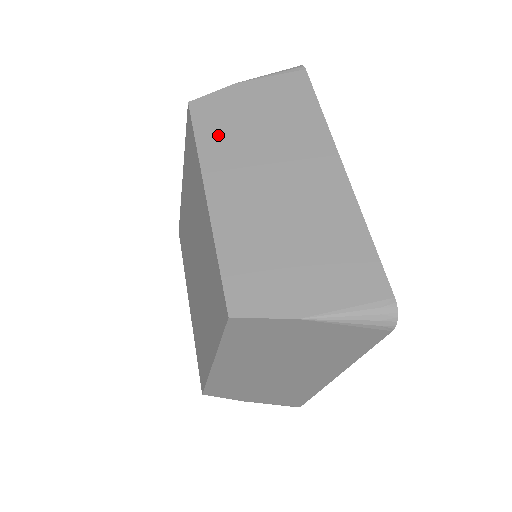
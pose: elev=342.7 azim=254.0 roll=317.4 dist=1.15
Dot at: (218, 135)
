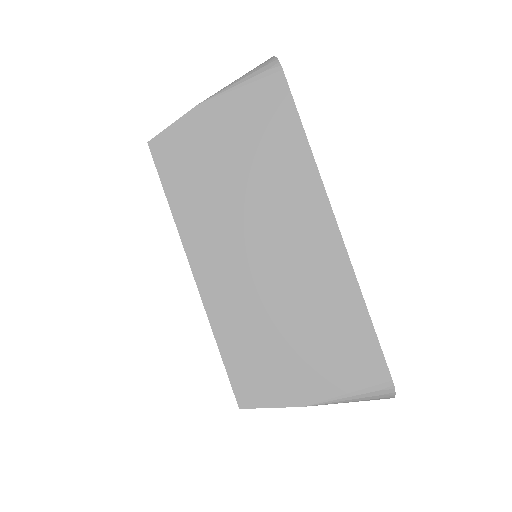
Dot at: (191, 191)
